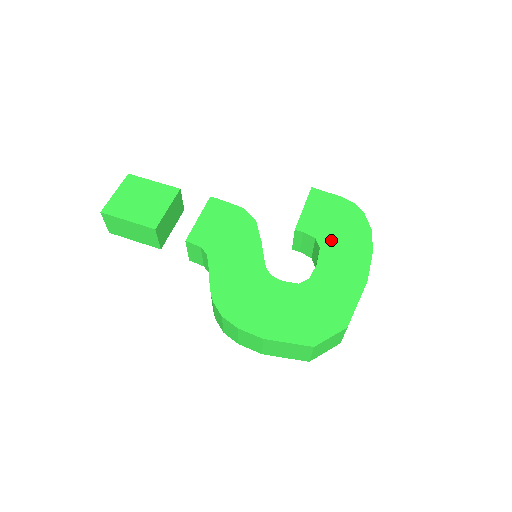
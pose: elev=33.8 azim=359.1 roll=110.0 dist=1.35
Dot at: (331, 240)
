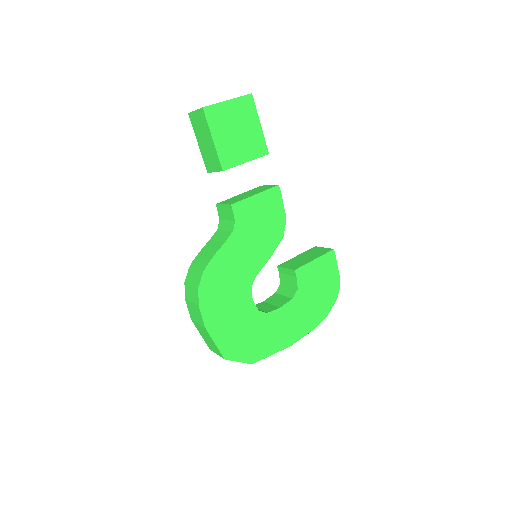
Dot at: (303, 299)
